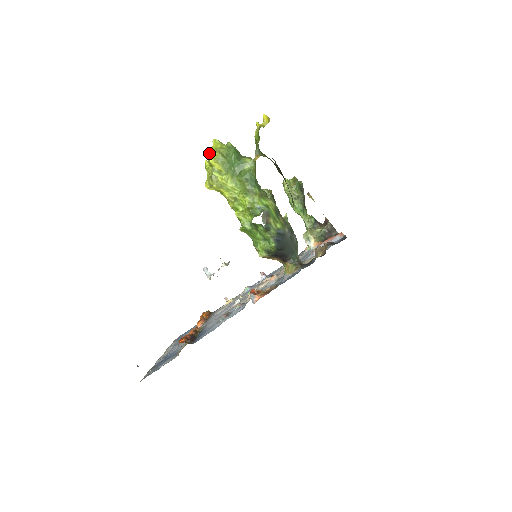
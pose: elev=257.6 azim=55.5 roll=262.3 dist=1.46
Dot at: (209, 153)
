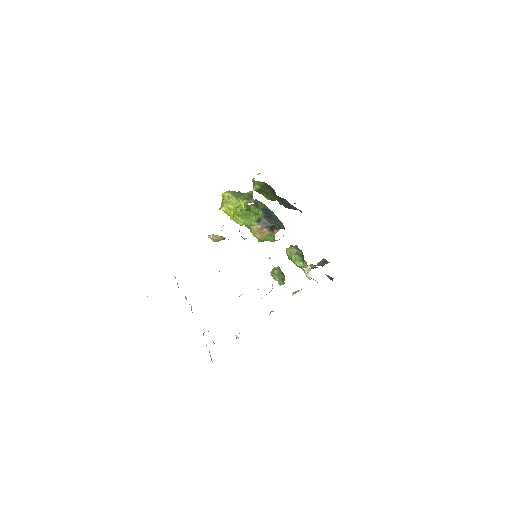
Dot at: occluded
